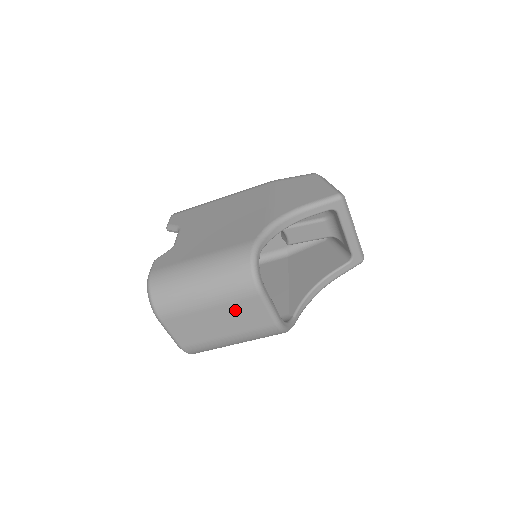
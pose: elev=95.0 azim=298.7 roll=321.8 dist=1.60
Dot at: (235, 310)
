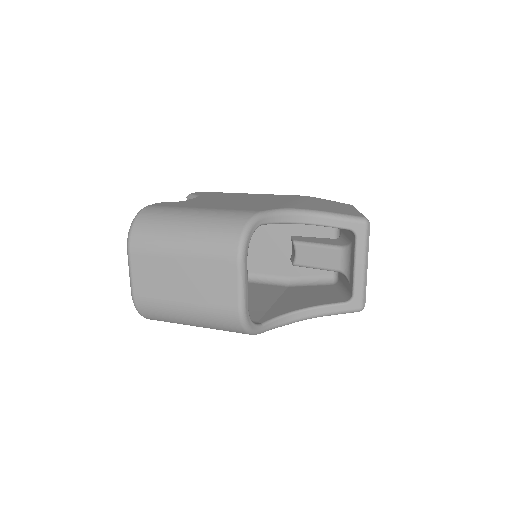
Dot at: (206, 271)
